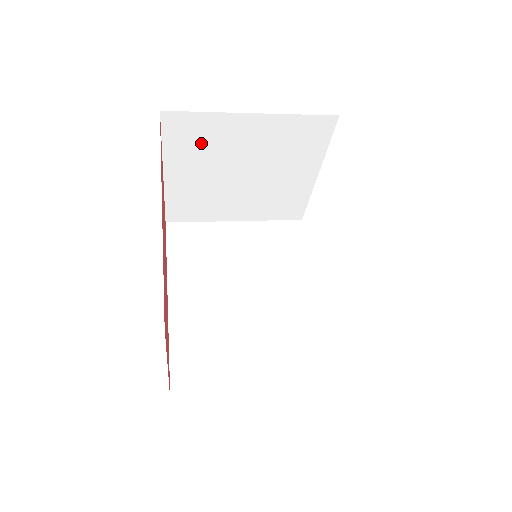
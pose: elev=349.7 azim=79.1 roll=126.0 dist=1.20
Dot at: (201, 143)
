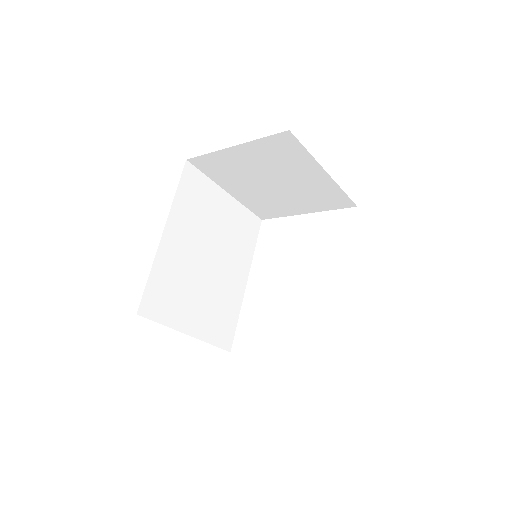
Dot at: (280, 157)
